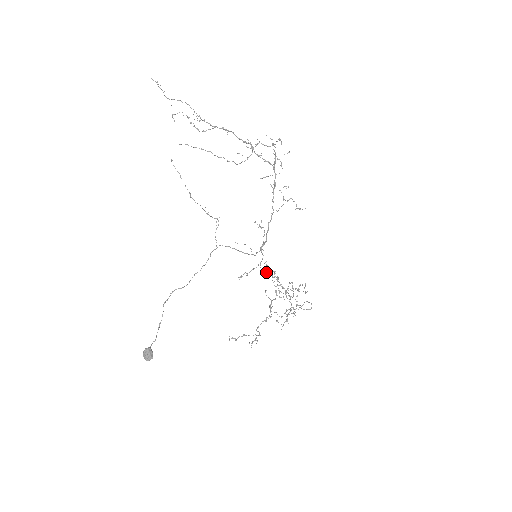
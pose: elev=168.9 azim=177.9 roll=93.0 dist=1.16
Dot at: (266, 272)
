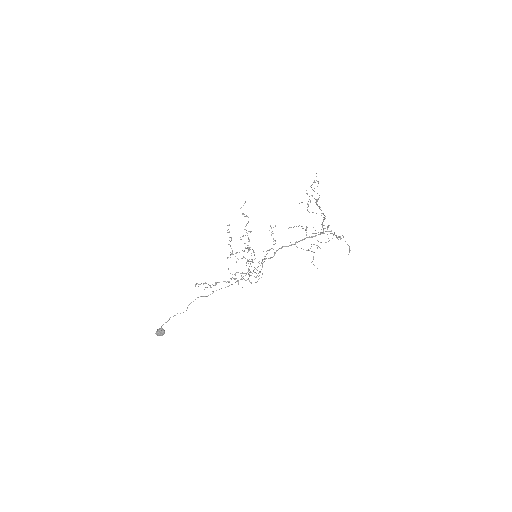
Dot at: (252, 261)
